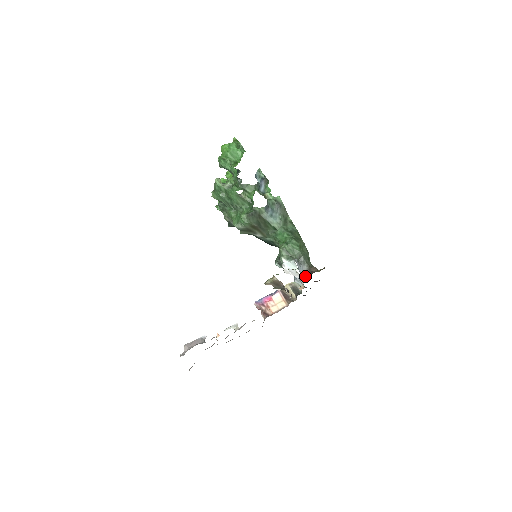
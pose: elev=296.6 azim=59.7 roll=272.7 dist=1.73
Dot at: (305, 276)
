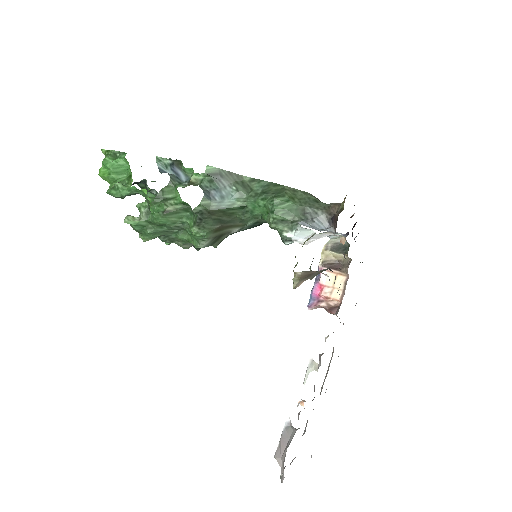
Dot at: (332, 231)
